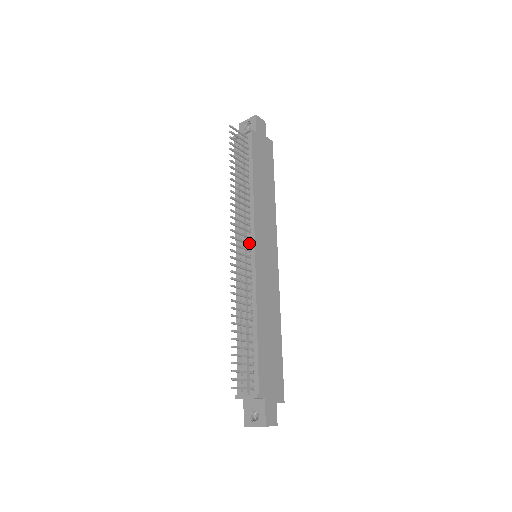
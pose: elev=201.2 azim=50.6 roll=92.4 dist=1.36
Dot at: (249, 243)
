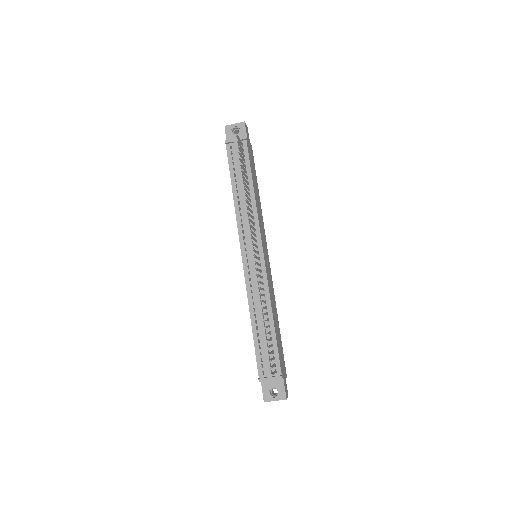
Dot at: (257, 246)
